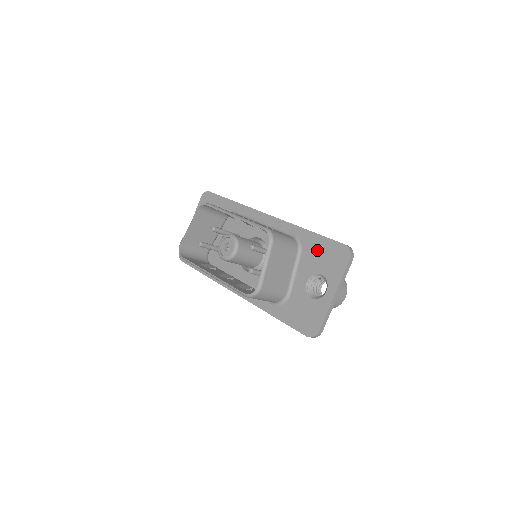
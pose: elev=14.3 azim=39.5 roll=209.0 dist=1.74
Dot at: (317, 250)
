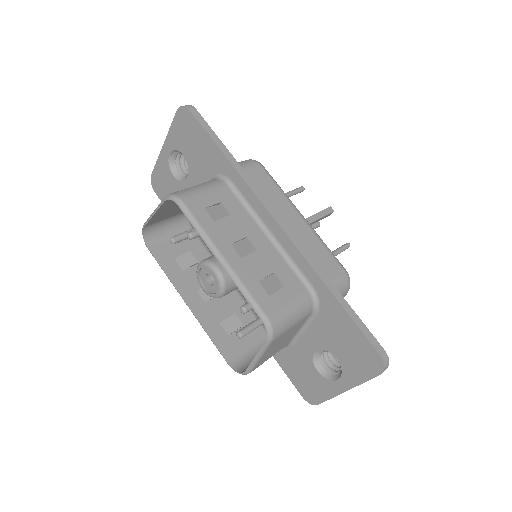
Dot at: (339, 330)
